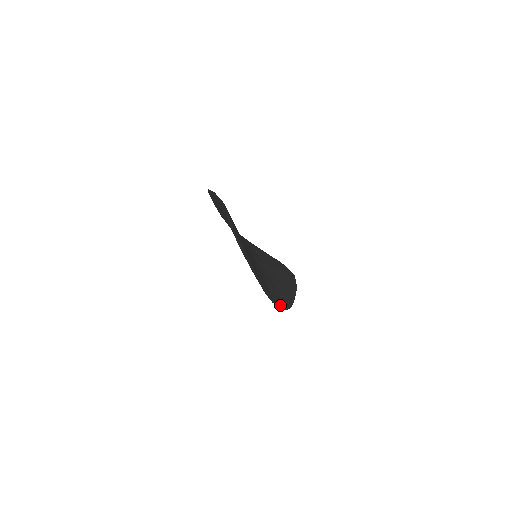
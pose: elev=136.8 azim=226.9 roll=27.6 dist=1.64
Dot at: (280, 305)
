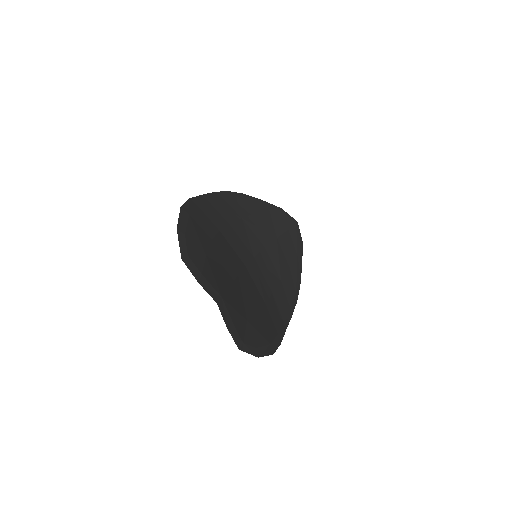
Dot at: (291, 309)
